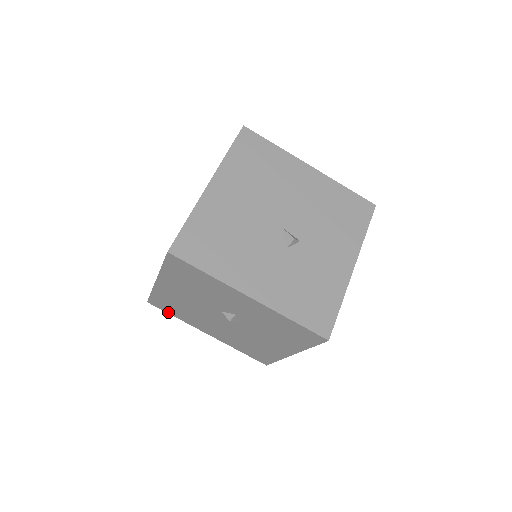
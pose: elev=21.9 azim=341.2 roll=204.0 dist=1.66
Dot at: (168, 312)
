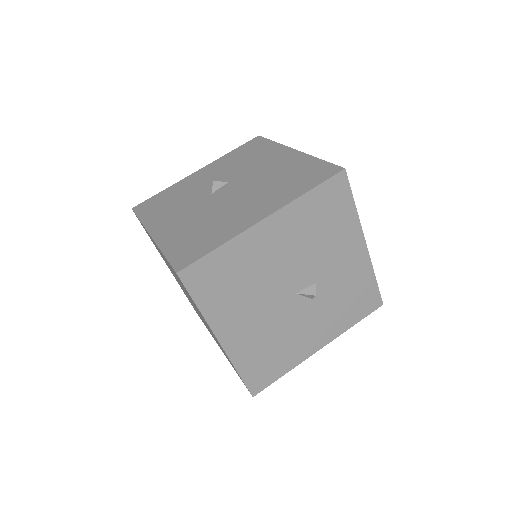
Dot at: occluded
